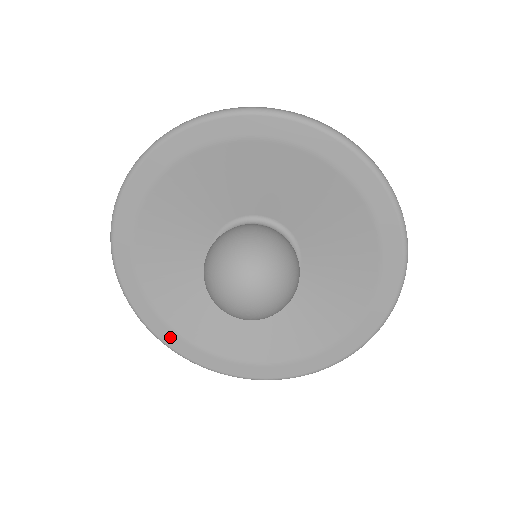
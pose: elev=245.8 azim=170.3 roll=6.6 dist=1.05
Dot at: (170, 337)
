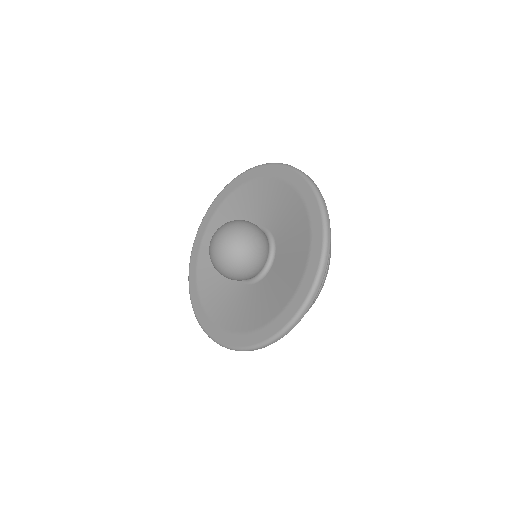
Dot at: (198, 243)
